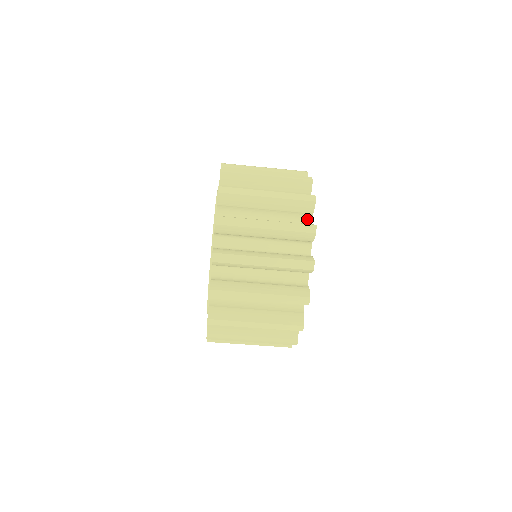
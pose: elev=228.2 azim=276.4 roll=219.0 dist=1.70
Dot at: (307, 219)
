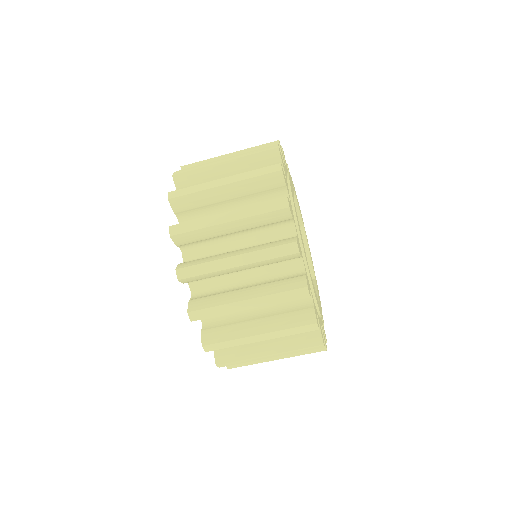
Dot at: (289, 224)
